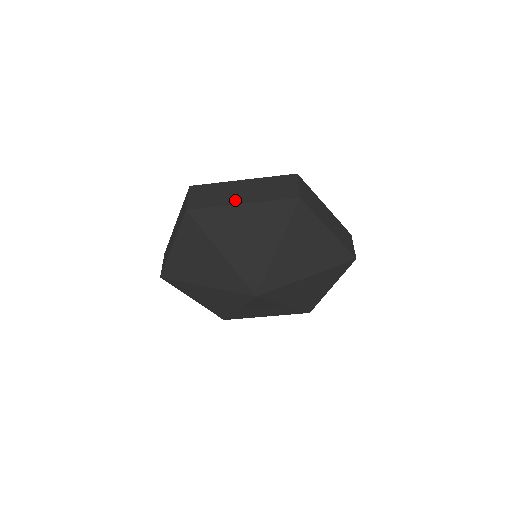
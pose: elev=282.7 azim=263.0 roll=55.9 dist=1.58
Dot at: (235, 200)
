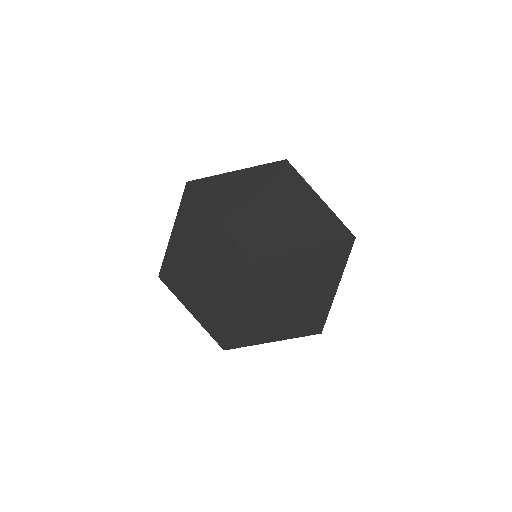
Dot at: occluded
